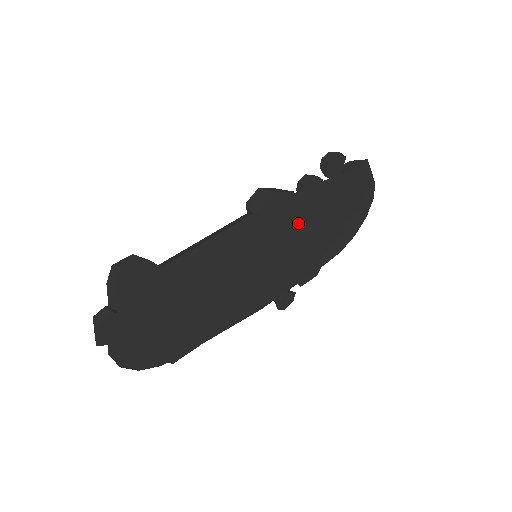
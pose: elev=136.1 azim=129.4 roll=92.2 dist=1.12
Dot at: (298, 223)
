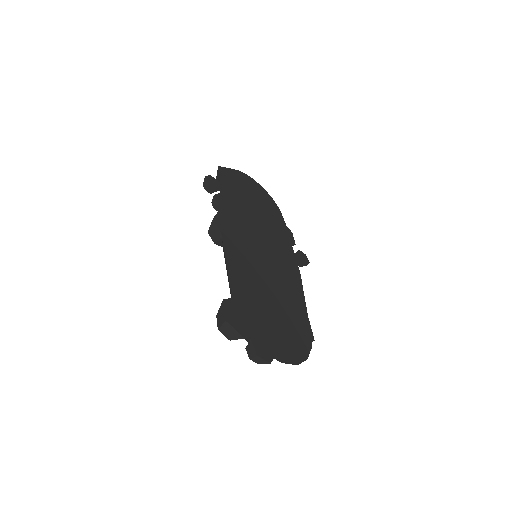
Dot at: (243, 220)
